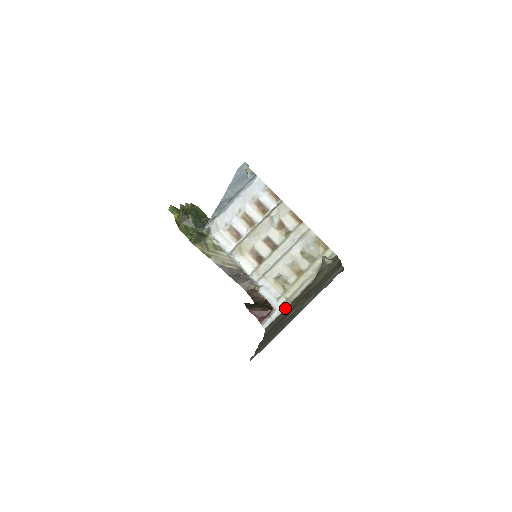
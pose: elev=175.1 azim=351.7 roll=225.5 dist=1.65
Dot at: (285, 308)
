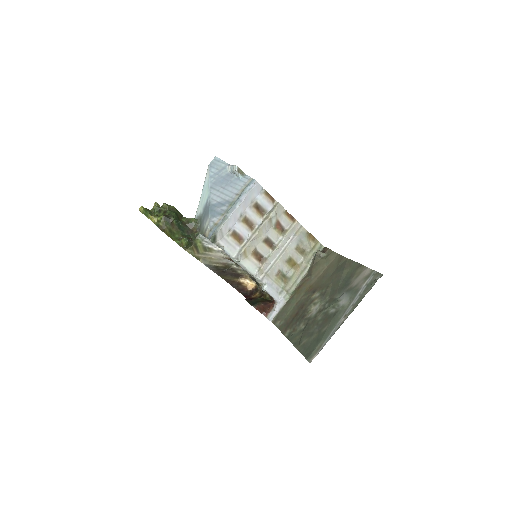
Dot at: (287, 300)
